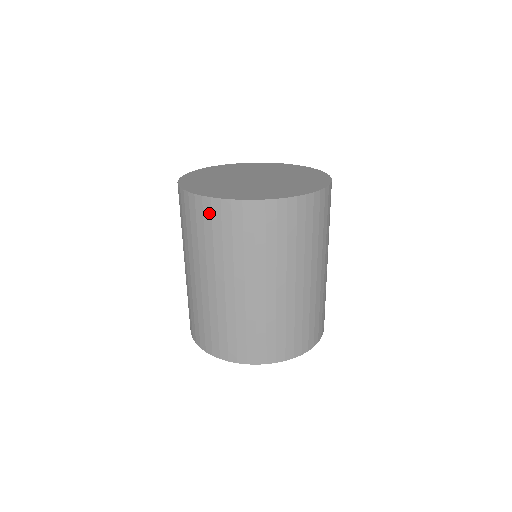
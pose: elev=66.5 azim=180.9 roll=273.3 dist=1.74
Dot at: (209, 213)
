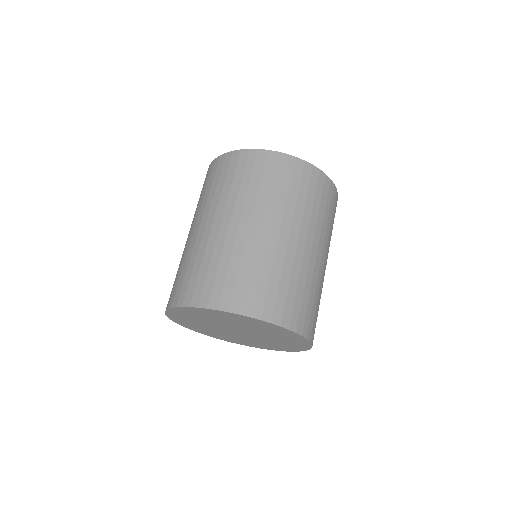
Dot at: (300, 172)
